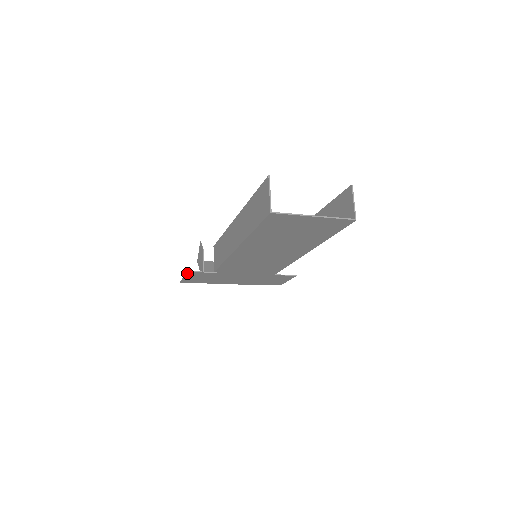
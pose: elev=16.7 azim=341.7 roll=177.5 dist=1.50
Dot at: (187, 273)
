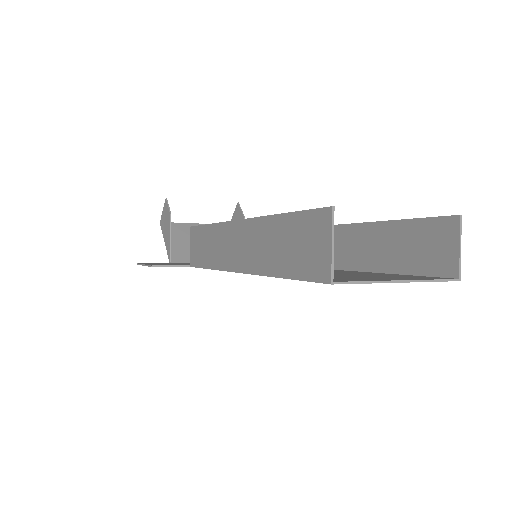
Dot at: (149, 266)
